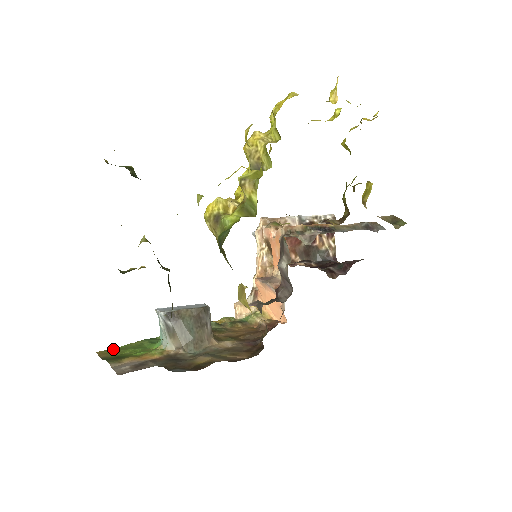
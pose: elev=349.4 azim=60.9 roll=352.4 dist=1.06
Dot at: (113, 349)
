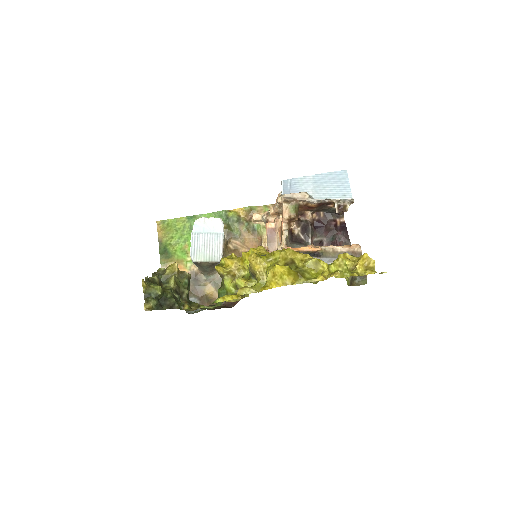
Dot at: (167, 222)
